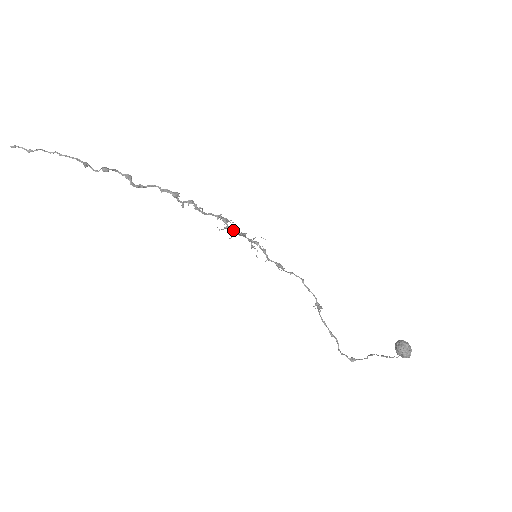
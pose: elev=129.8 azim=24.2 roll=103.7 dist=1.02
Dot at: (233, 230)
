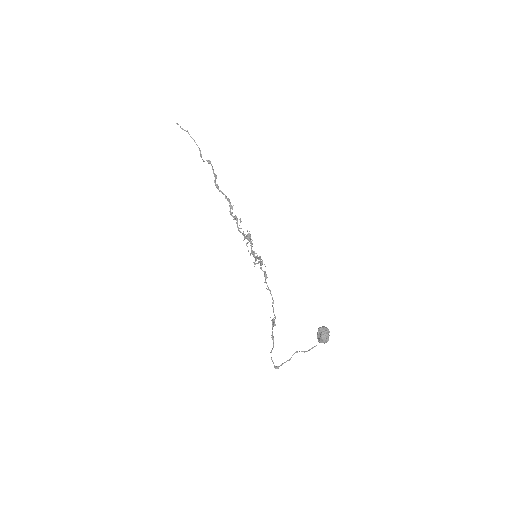
Dot at: (251, 241)
